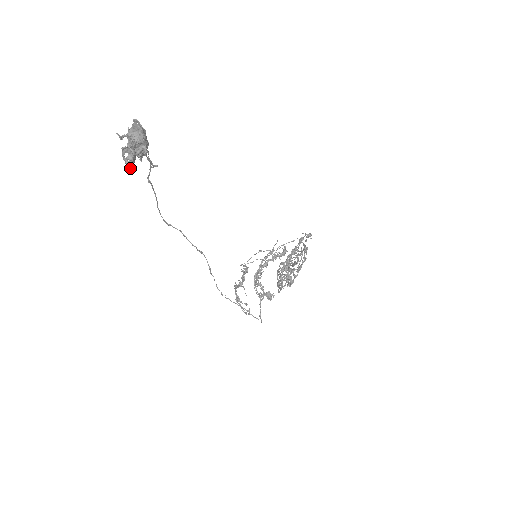
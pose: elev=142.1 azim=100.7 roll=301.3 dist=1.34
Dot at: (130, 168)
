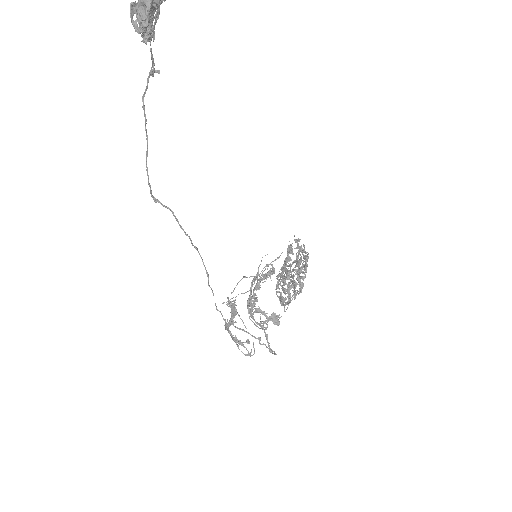
Dot at: (145, 26)
